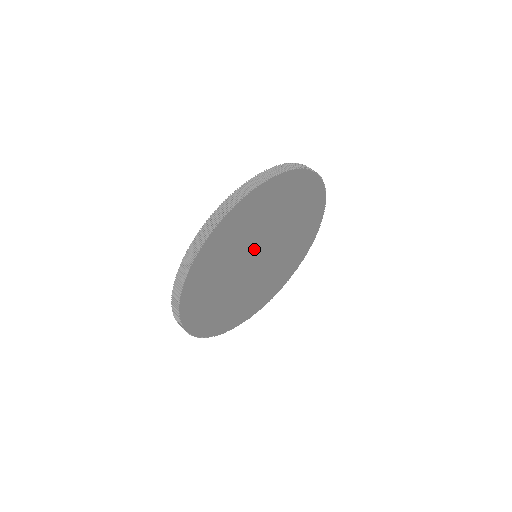
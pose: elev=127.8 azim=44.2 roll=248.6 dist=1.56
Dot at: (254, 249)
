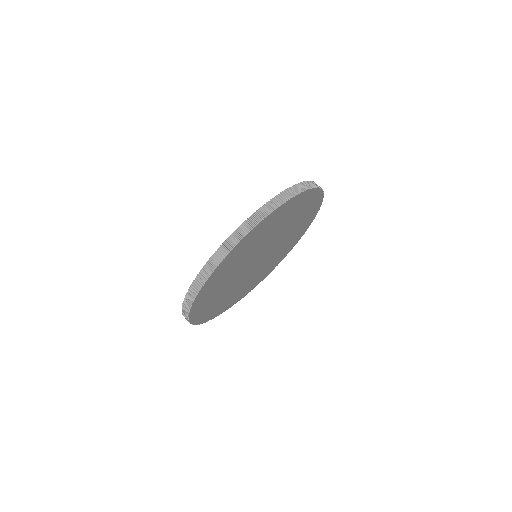
Dot at: (246, 266)
